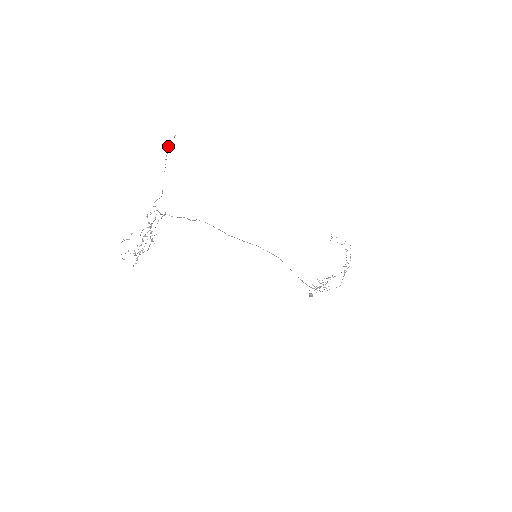
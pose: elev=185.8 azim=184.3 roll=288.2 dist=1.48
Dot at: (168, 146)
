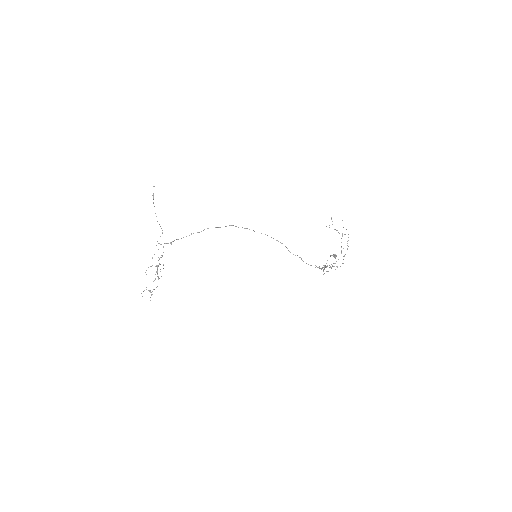
Dot at: (152, 195)
